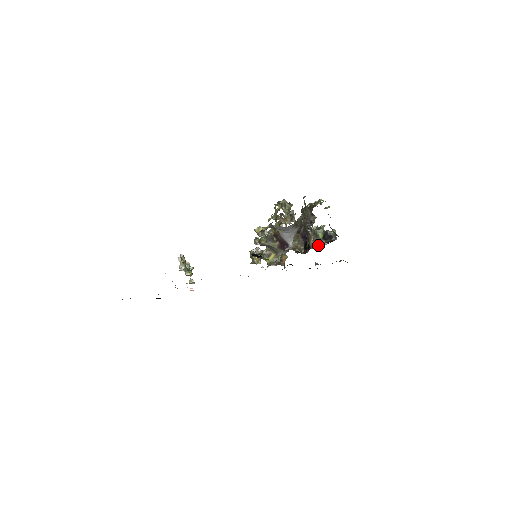
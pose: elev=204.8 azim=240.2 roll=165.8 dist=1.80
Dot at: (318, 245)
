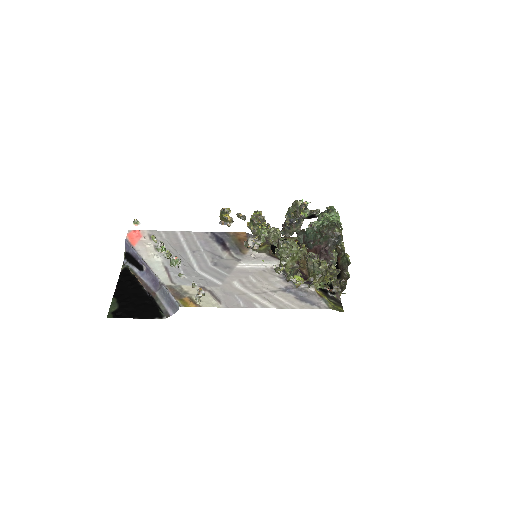
Dot at: occluded
